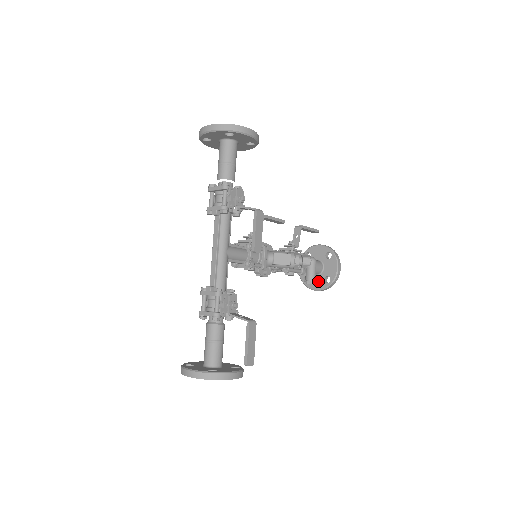
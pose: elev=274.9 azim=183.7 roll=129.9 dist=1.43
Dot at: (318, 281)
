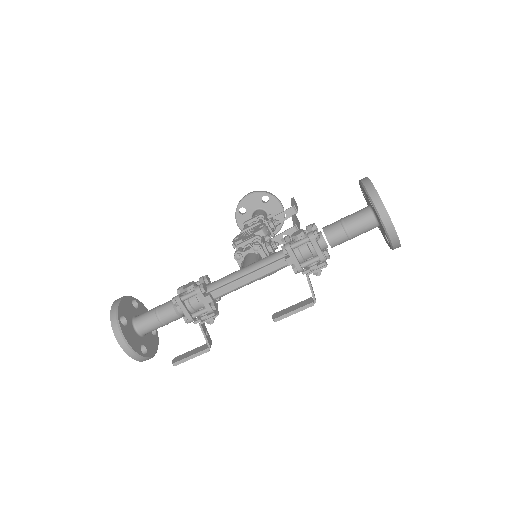
Dot at: occluded
